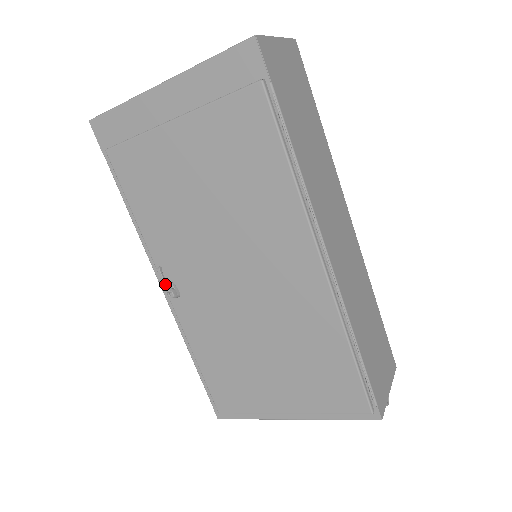
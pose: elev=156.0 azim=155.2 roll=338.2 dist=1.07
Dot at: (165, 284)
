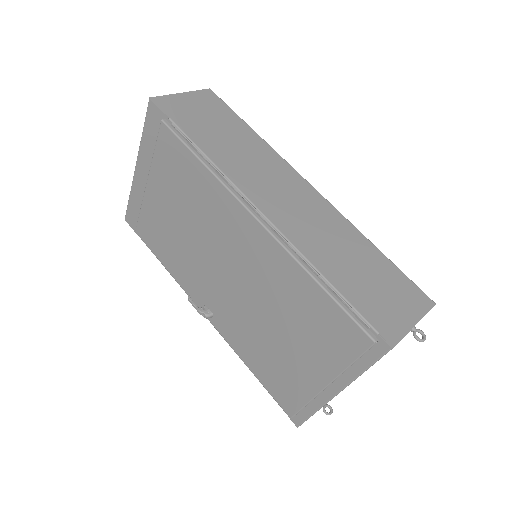
Dot at: (196, 308)
